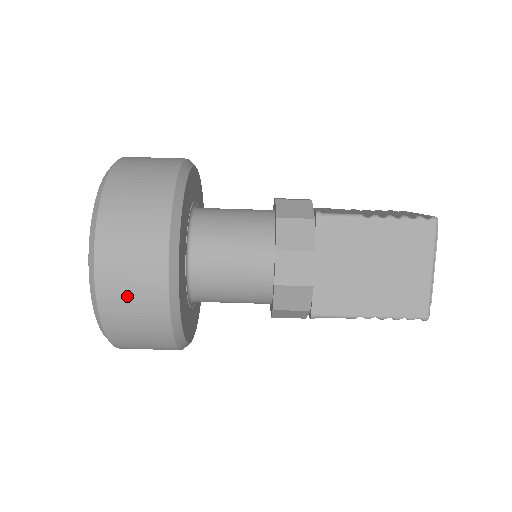
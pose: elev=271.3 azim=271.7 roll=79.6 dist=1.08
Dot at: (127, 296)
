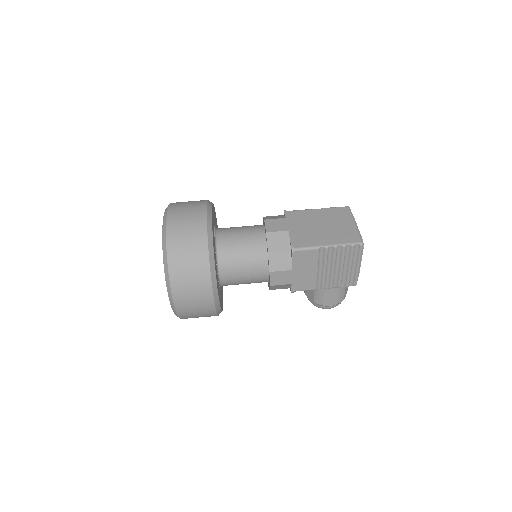
Dot at: (184, 224)
